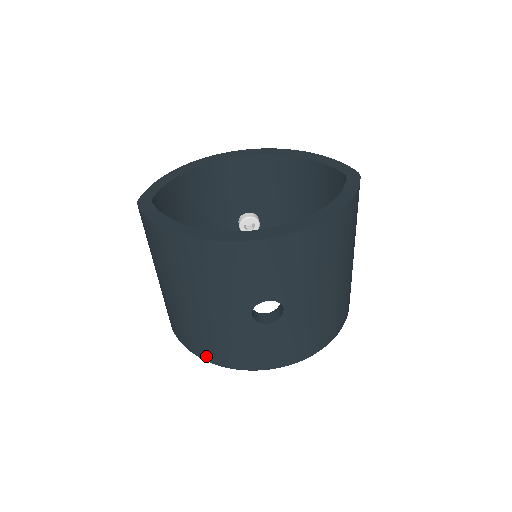
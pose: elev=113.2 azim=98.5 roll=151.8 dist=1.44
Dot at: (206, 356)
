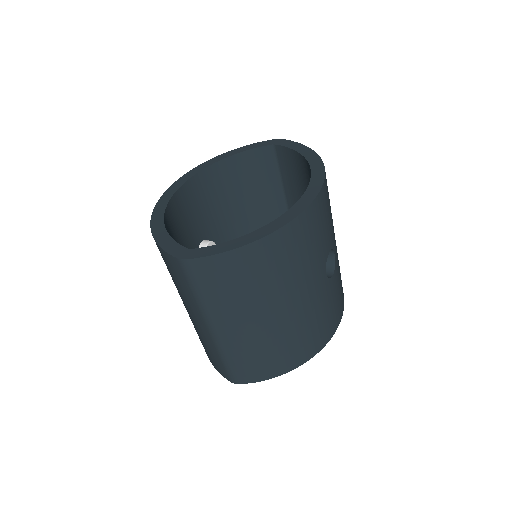
Dot at: (300, 360)
